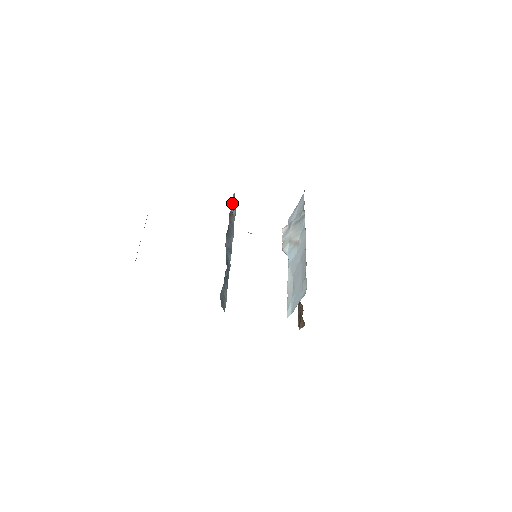
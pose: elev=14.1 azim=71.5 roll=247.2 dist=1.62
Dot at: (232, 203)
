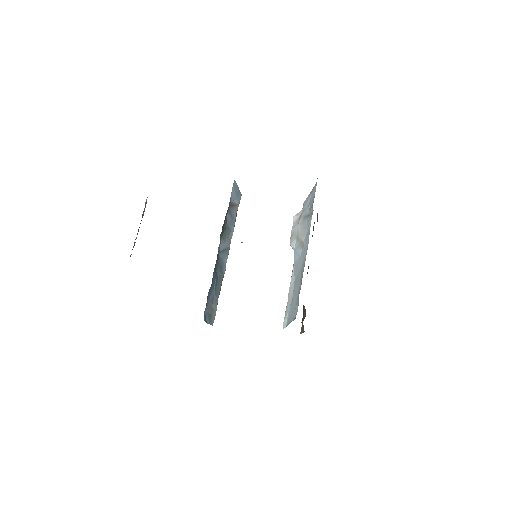
Dot at: (232, 195)
